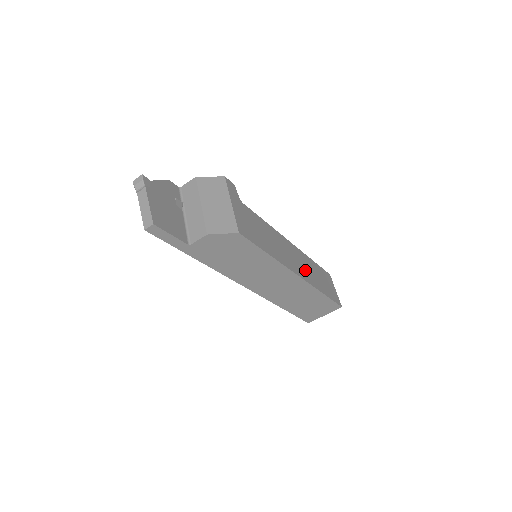
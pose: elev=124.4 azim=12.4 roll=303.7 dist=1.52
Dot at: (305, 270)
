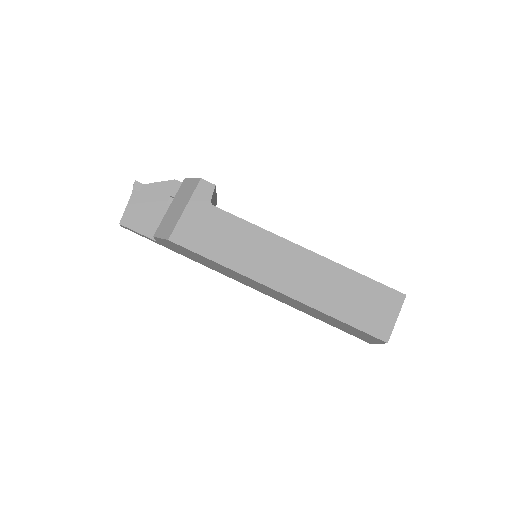
Dot at: (307, 284)
